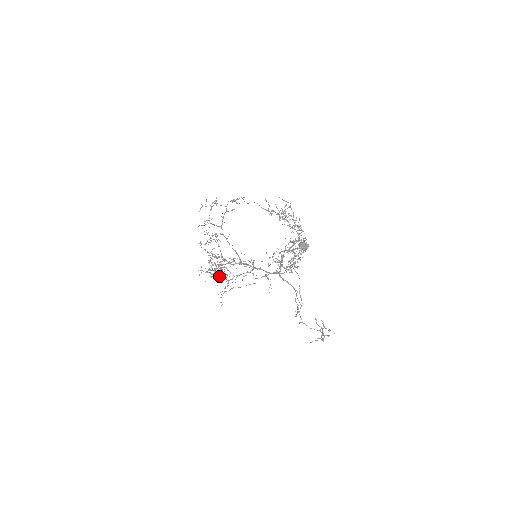
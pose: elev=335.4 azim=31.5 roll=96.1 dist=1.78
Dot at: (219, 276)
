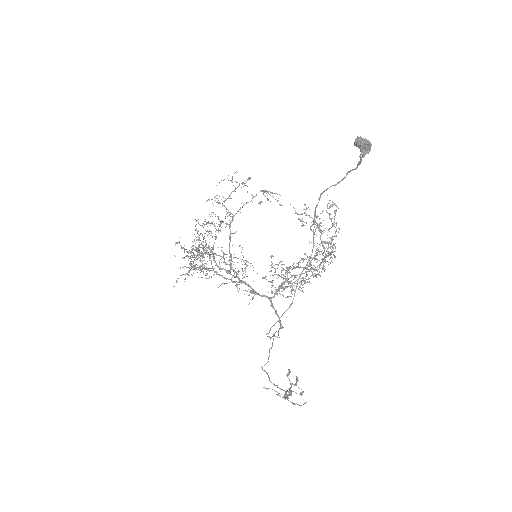
Dot at: (193, 273)
